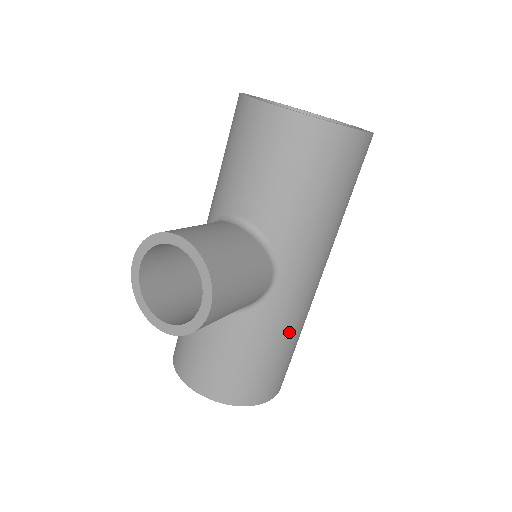
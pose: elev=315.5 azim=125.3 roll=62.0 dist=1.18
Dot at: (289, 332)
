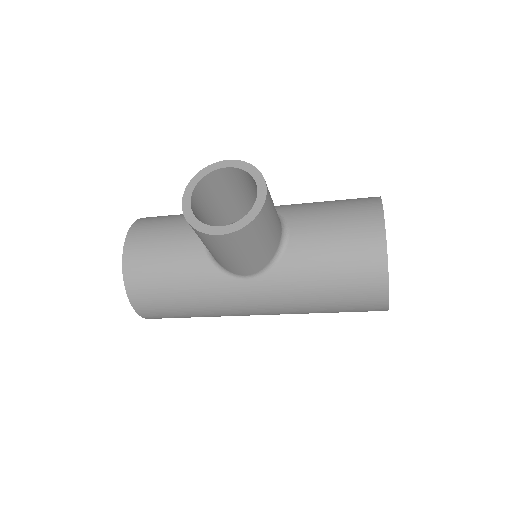
Dot at: (205, 306)
